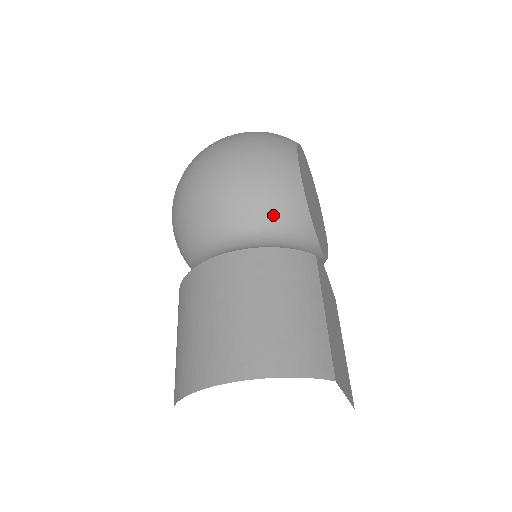
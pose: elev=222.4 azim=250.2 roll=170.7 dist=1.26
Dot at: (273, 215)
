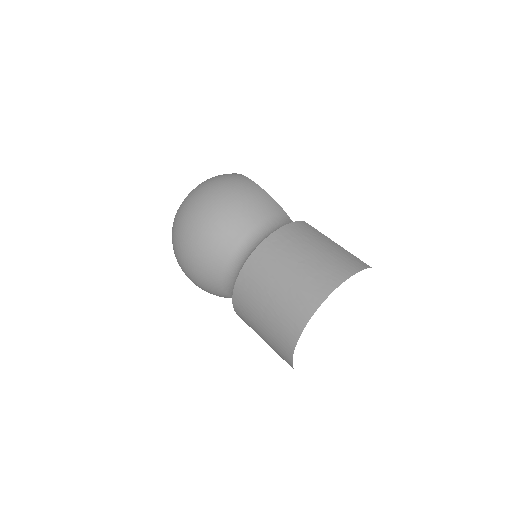
Dot at: (262, 215)
